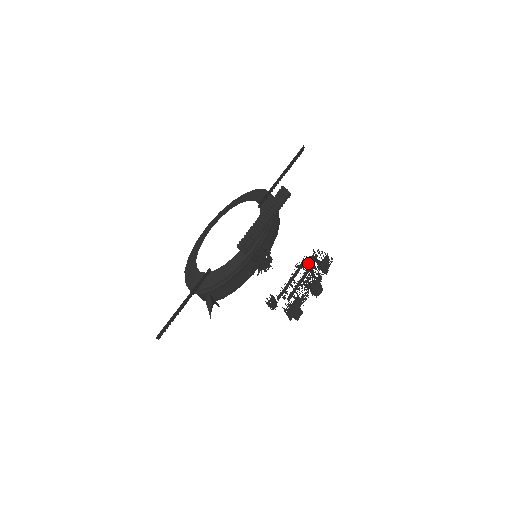
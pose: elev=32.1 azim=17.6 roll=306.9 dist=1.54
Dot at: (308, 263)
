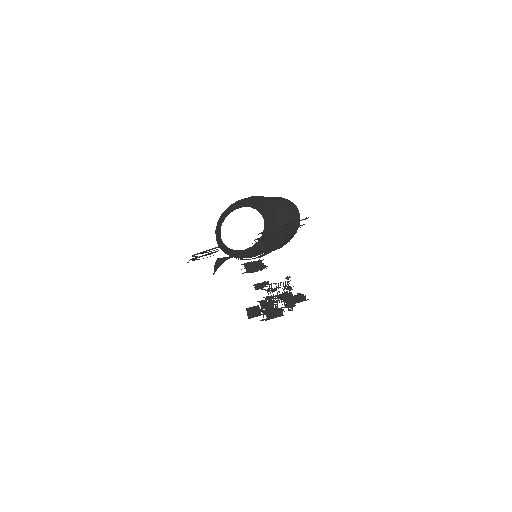
Dot at: (288, 289)
